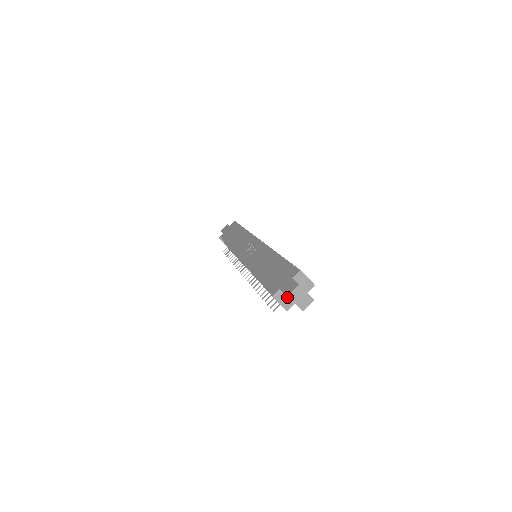
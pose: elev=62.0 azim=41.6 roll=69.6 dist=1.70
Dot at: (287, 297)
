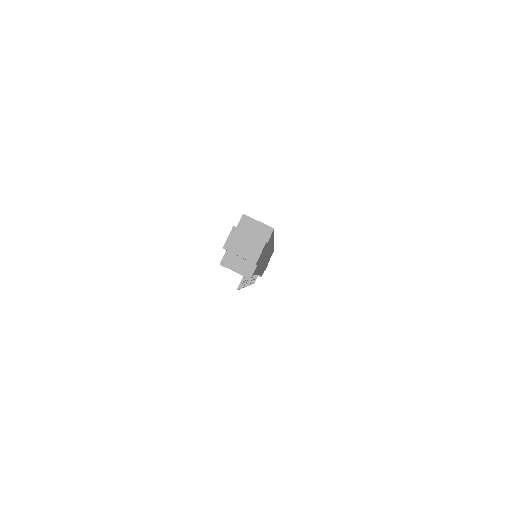
Dot at: (242, 259)
